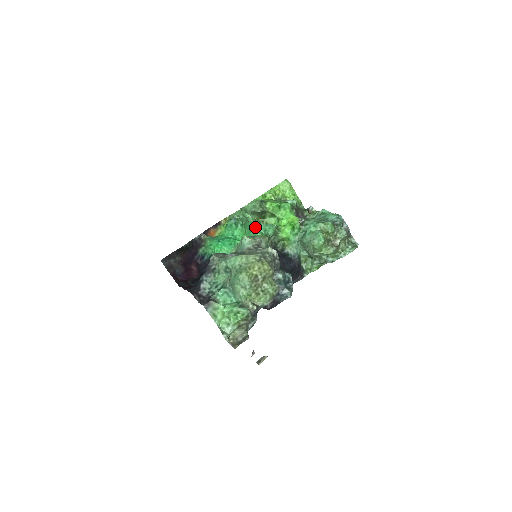
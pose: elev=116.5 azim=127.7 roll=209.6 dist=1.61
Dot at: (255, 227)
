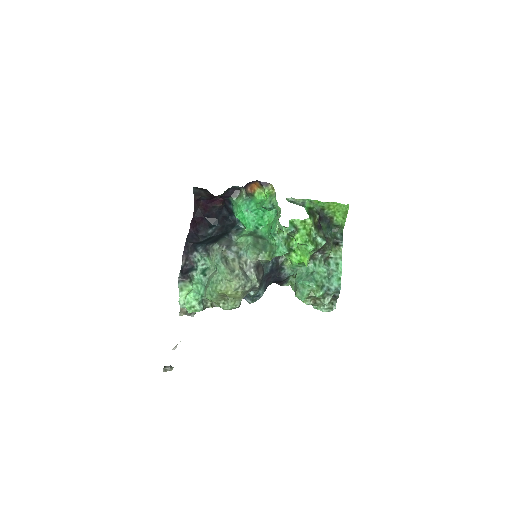
Dot at: (275, 237)
